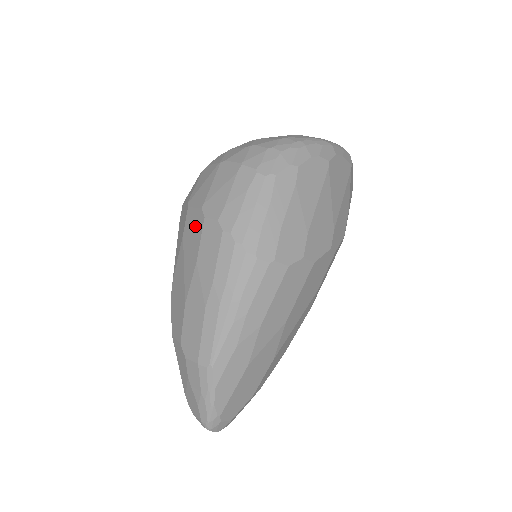
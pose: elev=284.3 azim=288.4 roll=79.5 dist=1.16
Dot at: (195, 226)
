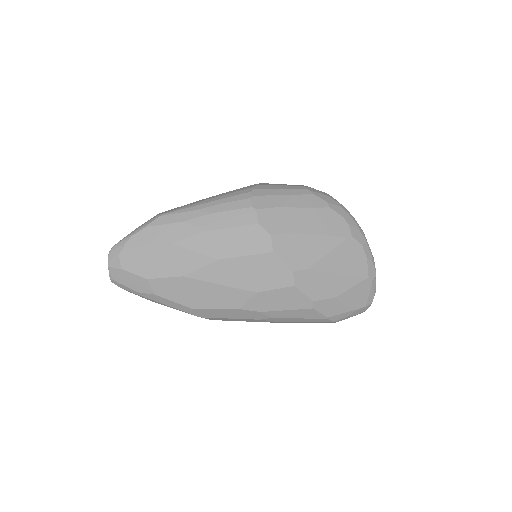
Dot at: occluded
